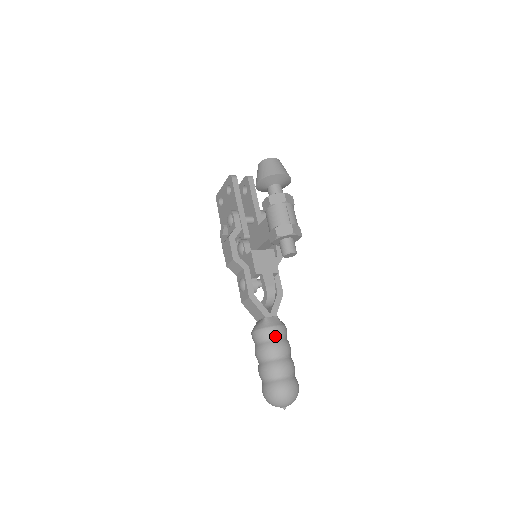
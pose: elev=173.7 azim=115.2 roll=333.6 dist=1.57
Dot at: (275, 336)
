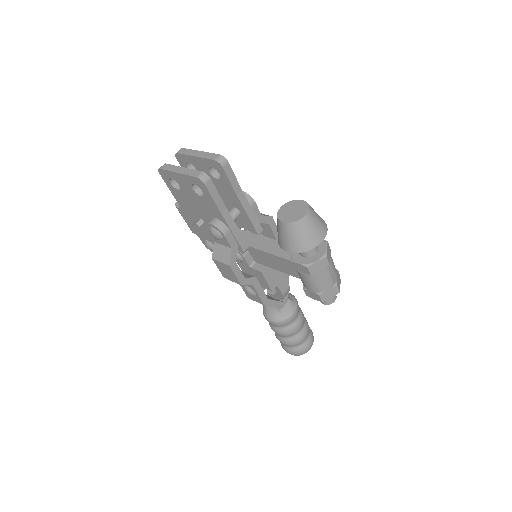
Dot at: (294, 320)
